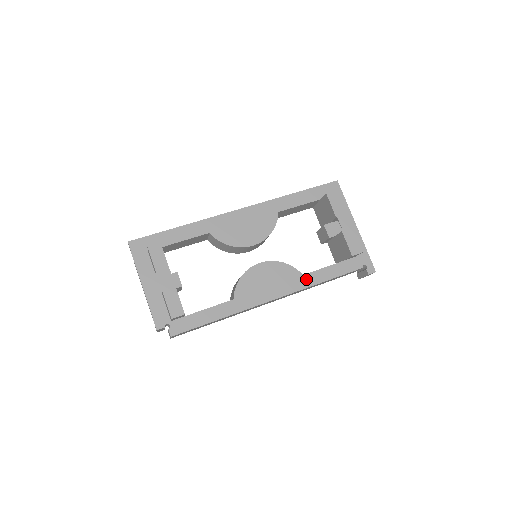
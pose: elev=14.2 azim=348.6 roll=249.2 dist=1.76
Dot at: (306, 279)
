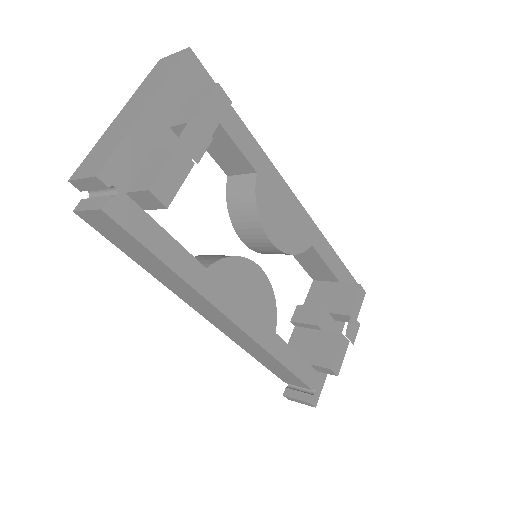
Dot at: (274, 340)
